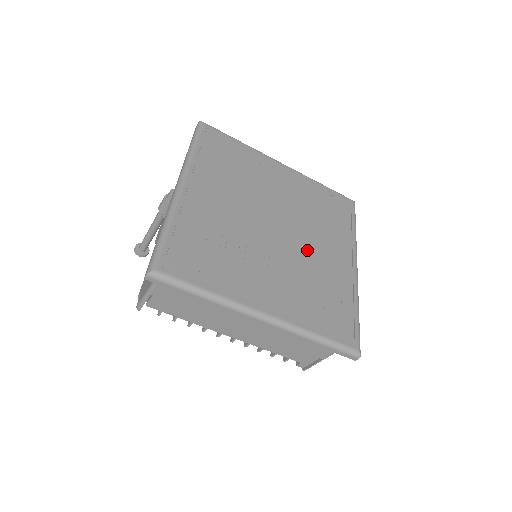
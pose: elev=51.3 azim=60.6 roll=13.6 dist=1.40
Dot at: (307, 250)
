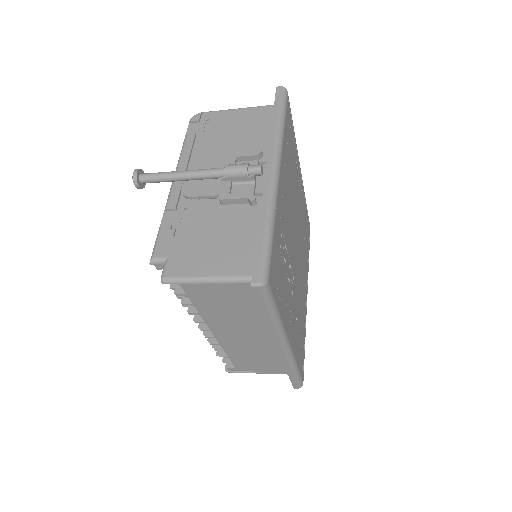
Dot at: (300, 275)
